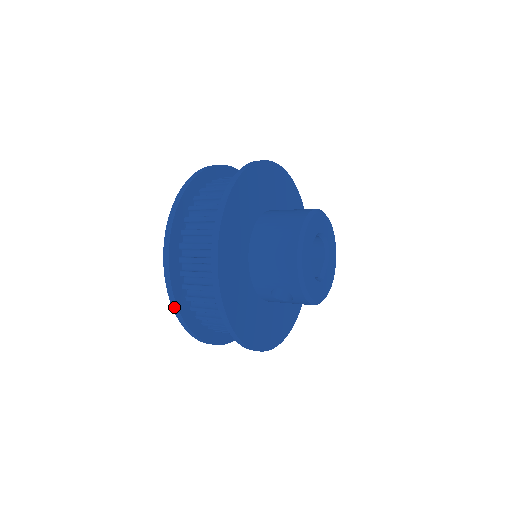
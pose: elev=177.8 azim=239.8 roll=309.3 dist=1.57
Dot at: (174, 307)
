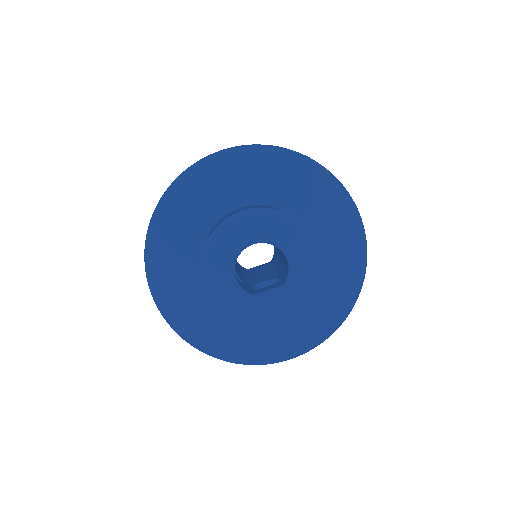
Dot at: occluded
